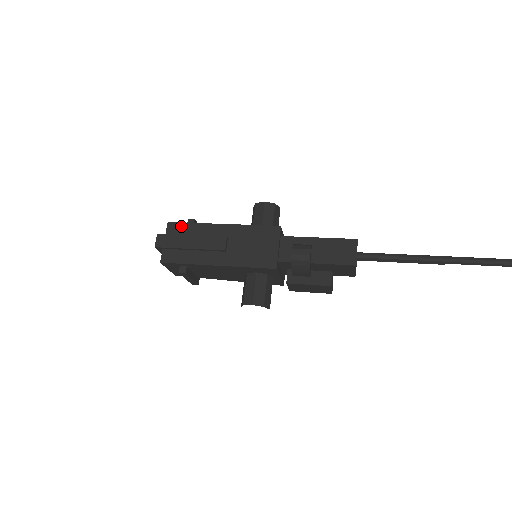
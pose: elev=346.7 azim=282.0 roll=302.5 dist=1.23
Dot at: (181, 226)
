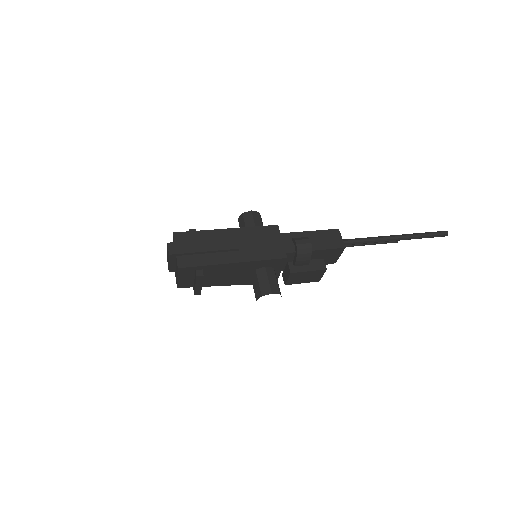
Dot at: (188, 234)
